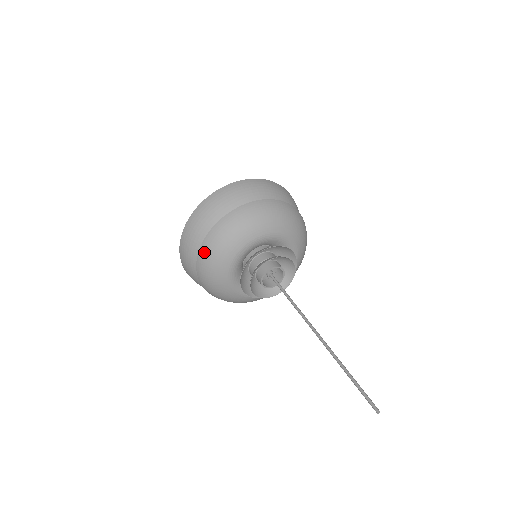
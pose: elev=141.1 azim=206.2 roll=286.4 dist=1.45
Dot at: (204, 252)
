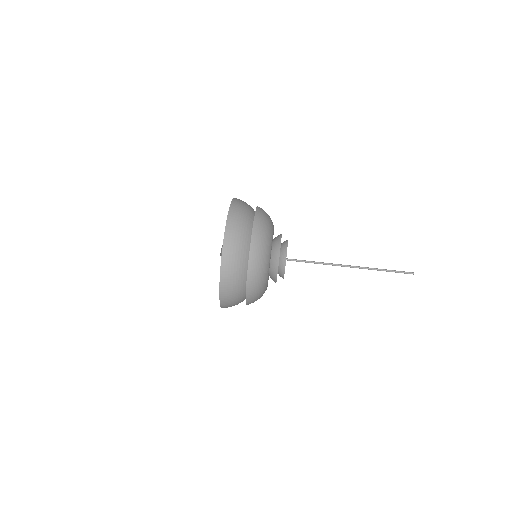
Dot at: (254, 260)
